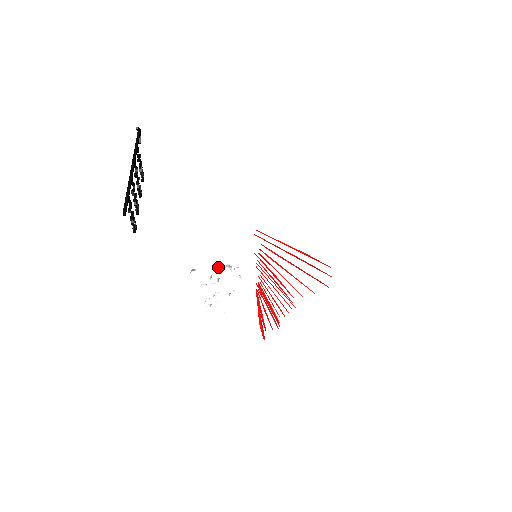
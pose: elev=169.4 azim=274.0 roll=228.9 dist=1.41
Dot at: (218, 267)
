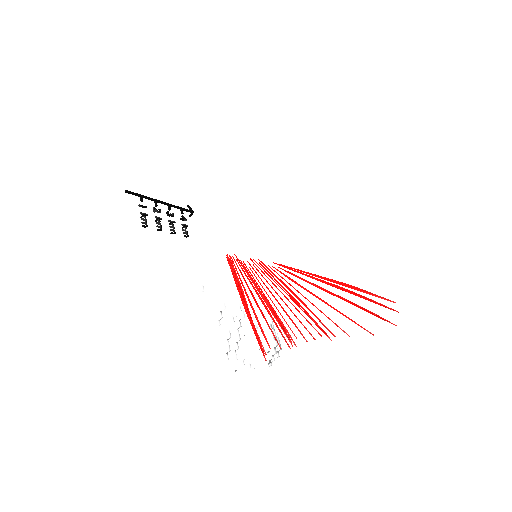
Dot at: occluded
